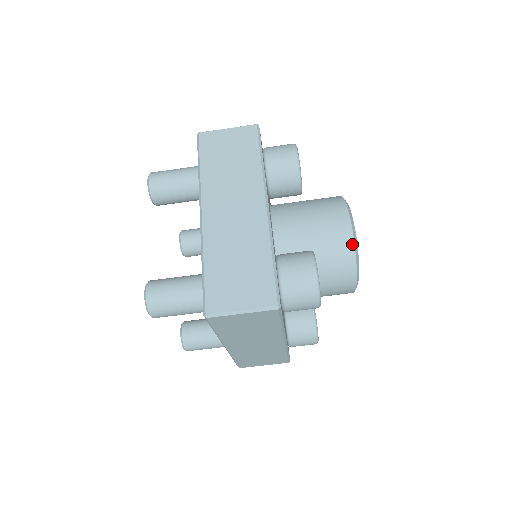
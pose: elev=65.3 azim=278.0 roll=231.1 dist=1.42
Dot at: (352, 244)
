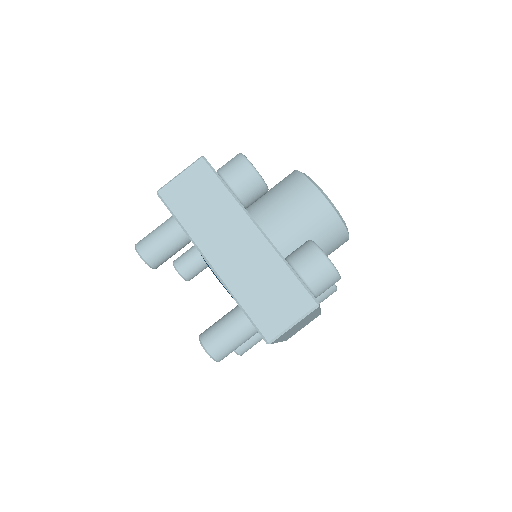
Dot at: (294, 171)
